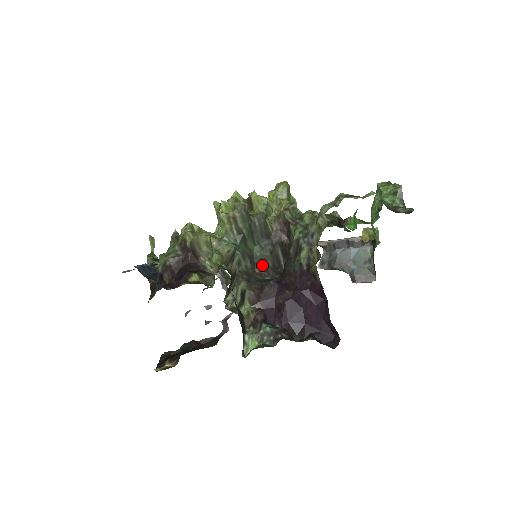
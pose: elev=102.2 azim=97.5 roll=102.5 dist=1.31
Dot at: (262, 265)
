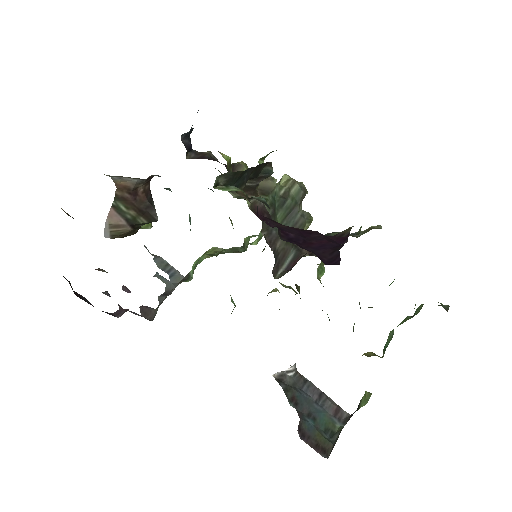
Dot at: (272, 235)
